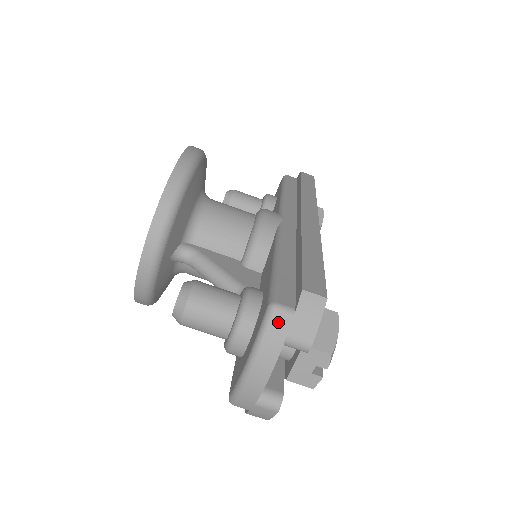
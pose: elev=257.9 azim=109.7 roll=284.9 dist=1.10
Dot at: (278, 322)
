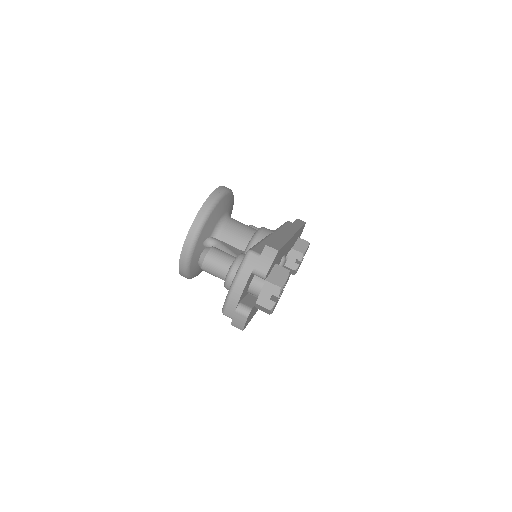
Dot at: (251, 259)
